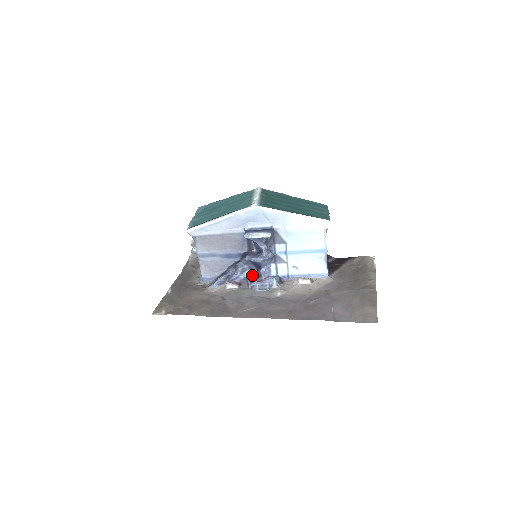
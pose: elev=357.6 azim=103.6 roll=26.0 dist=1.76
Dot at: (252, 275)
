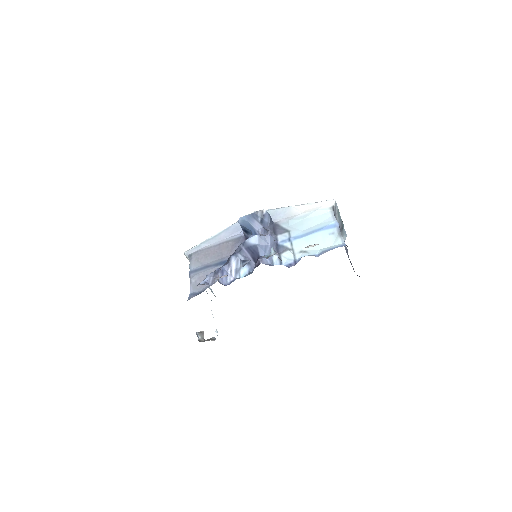
Dot at: (250, 273)
